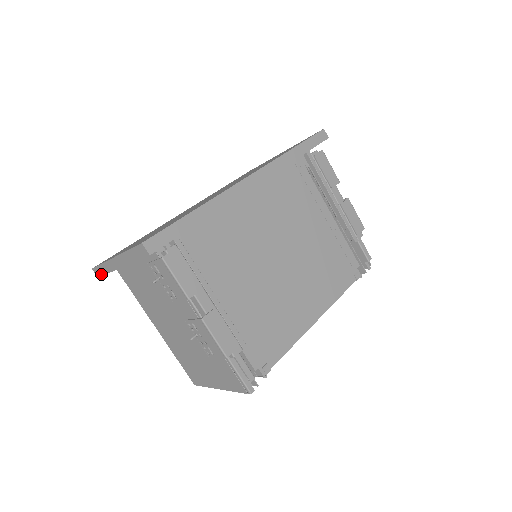
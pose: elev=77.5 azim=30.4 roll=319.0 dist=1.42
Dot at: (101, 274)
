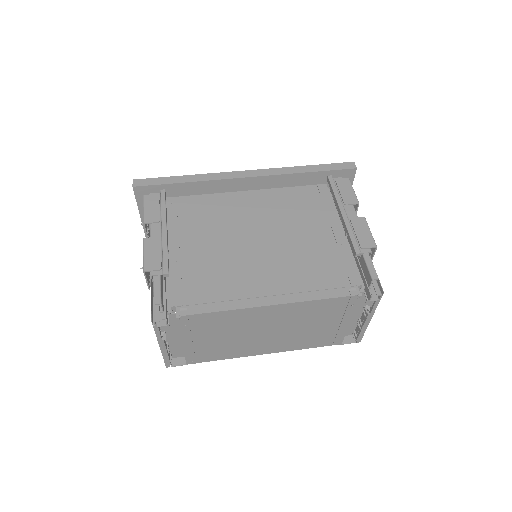
Dot at: occluded
